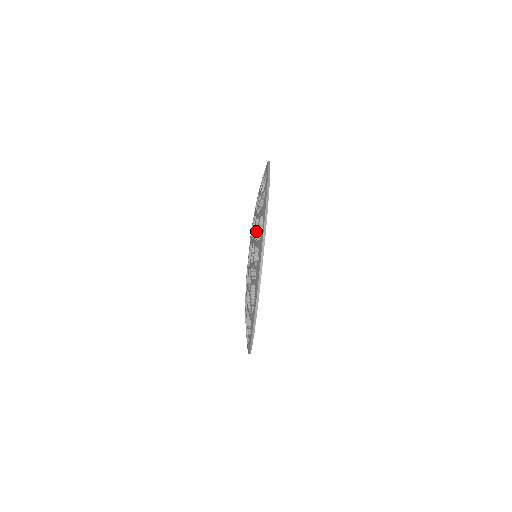
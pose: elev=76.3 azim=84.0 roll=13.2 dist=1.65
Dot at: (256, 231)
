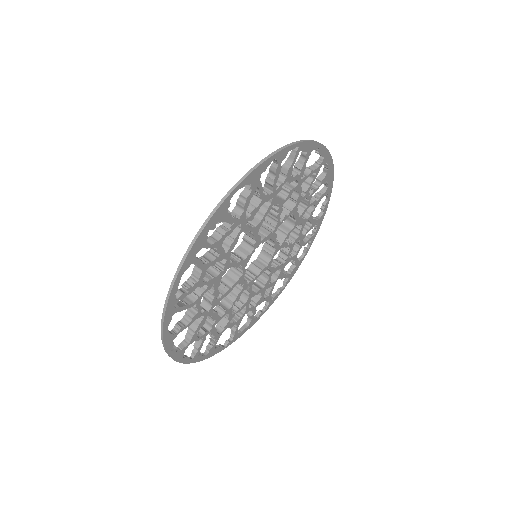
Dot at: (237, 204)
